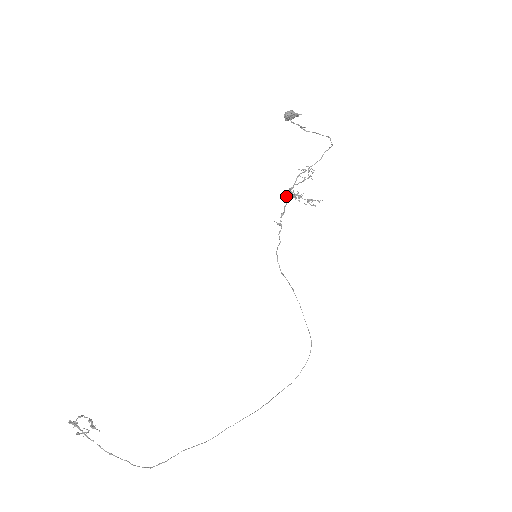
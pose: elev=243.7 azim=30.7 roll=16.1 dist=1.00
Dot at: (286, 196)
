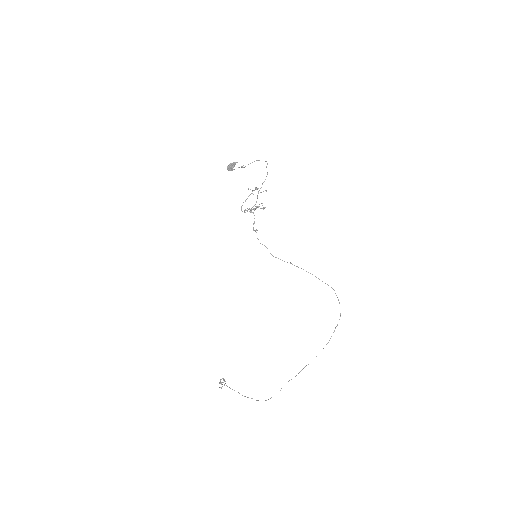
Dot at: occluded
